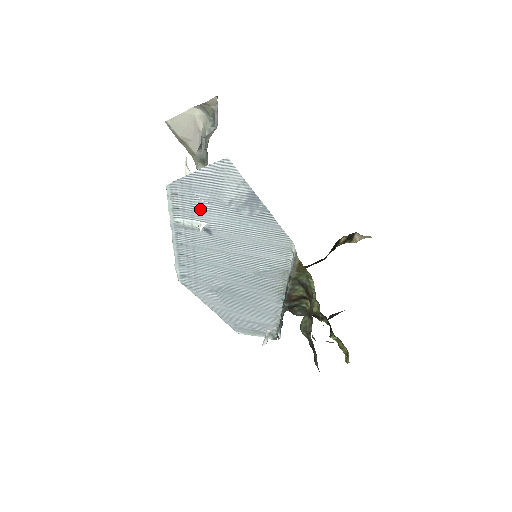
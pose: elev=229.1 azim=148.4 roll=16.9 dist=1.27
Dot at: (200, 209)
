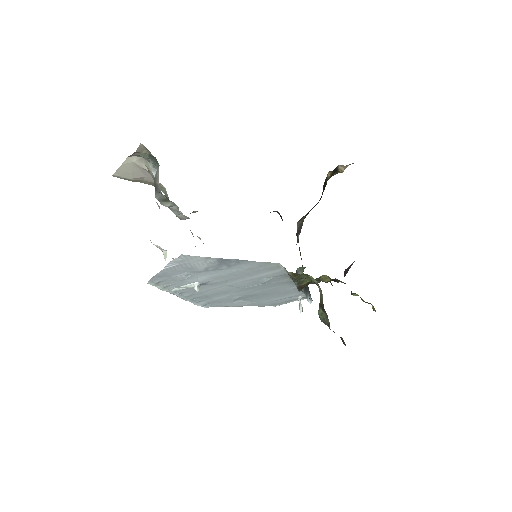
Dot at: (186, 280)
